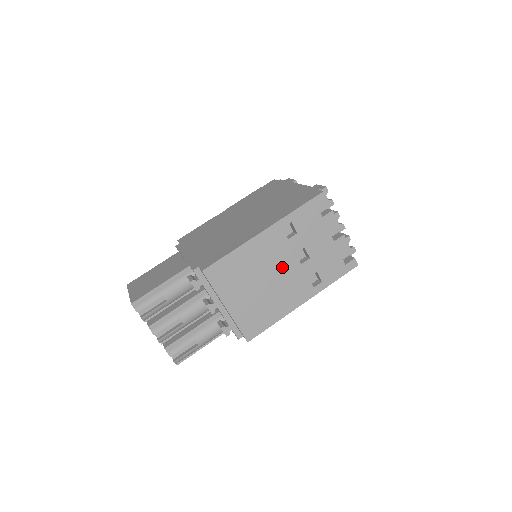
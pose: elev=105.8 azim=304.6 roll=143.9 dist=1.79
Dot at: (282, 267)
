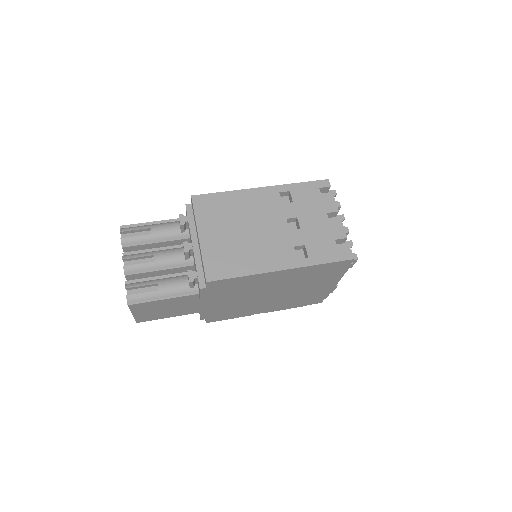
Dot at: (269, 225)
